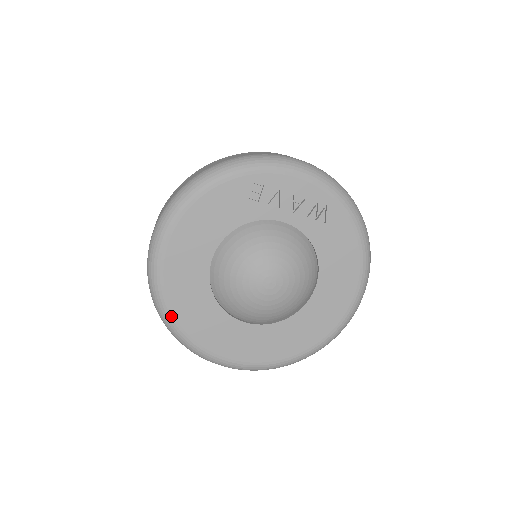
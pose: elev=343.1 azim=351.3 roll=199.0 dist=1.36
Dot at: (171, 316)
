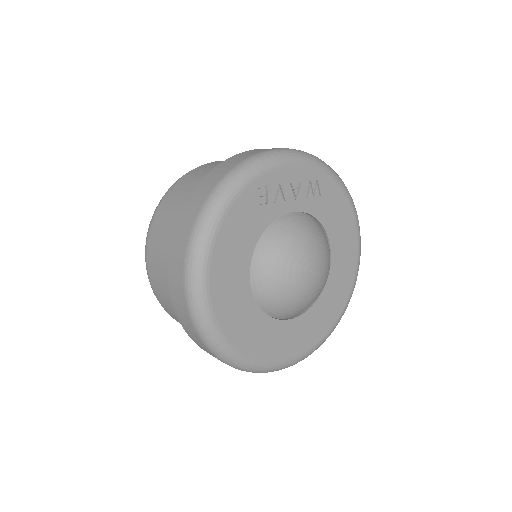
Dot at: (235, 352)
